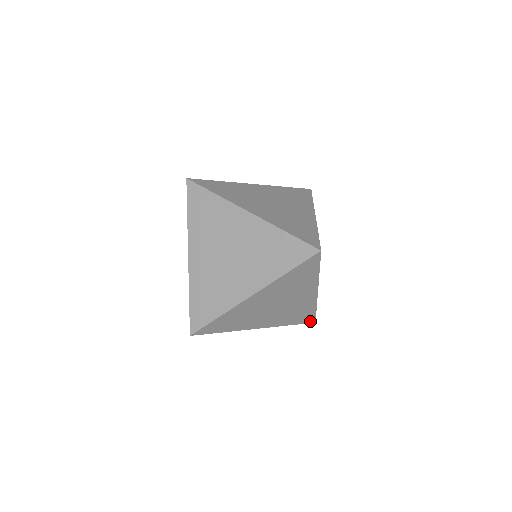
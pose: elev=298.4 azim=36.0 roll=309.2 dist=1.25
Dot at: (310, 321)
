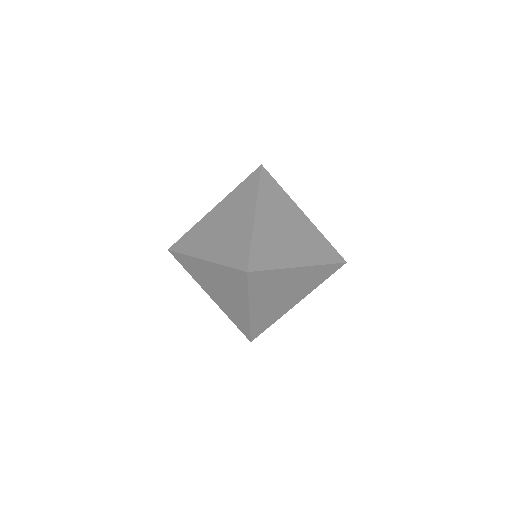
Dot at: (247, 336)
